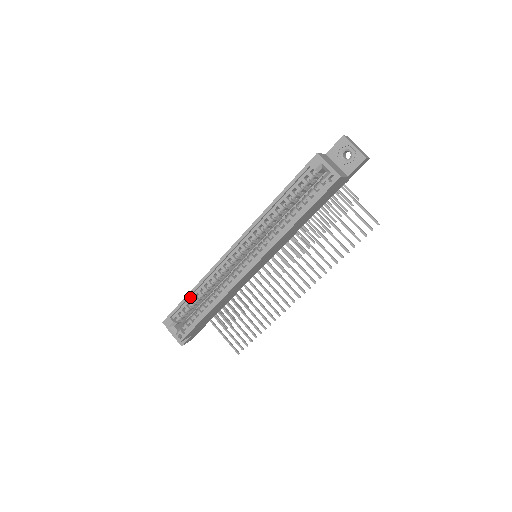
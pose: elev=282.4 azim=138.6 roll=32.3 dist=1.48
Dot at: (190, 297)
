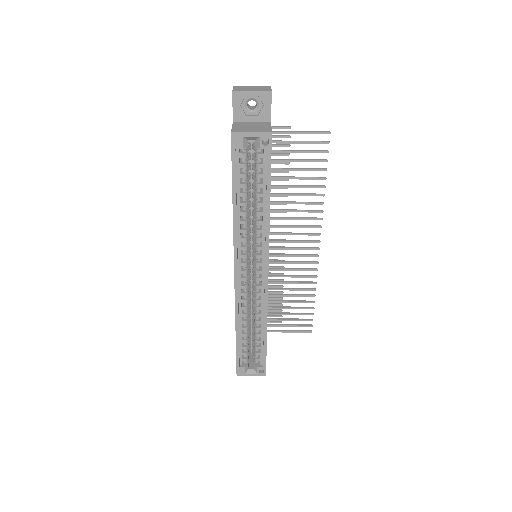
Dot at: (239, 339)
